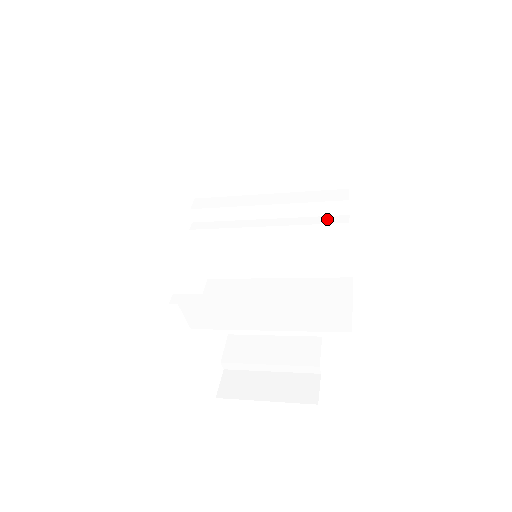
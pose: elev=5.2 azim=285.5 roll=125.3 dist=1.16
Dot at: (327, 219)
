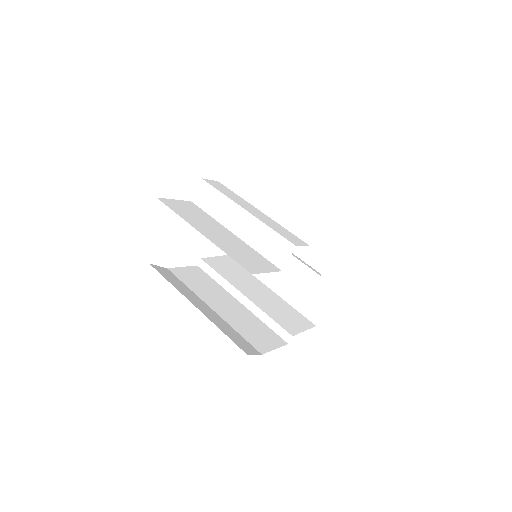
Dot at: (304, 269)
